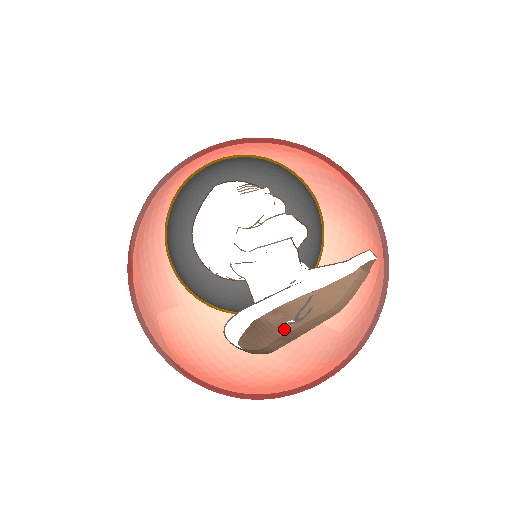
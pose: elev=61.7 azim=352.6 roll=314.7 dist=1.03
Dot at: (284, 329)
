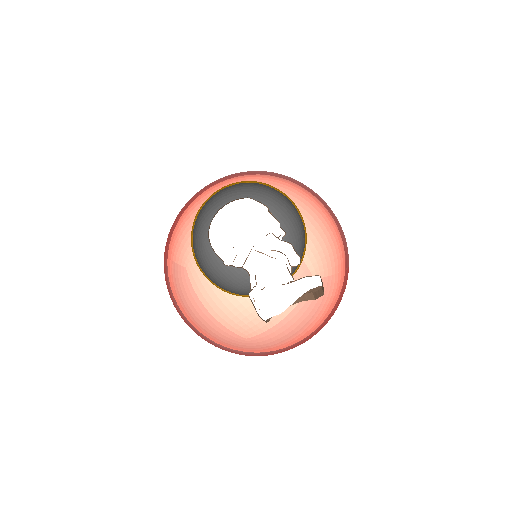
Dot at: occluded
